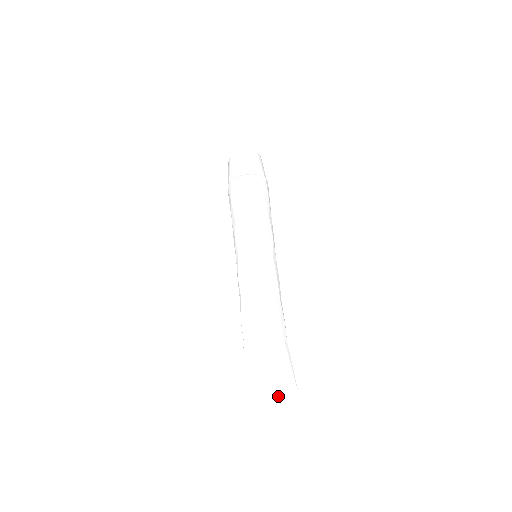
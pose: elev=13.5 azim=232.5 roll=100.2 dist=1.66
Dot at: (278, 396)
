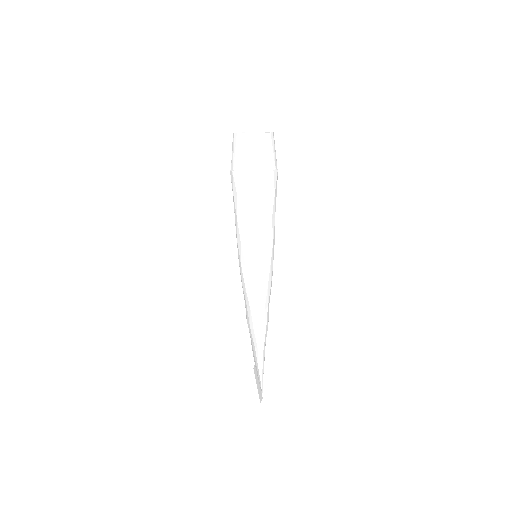
Dot at: occluded
